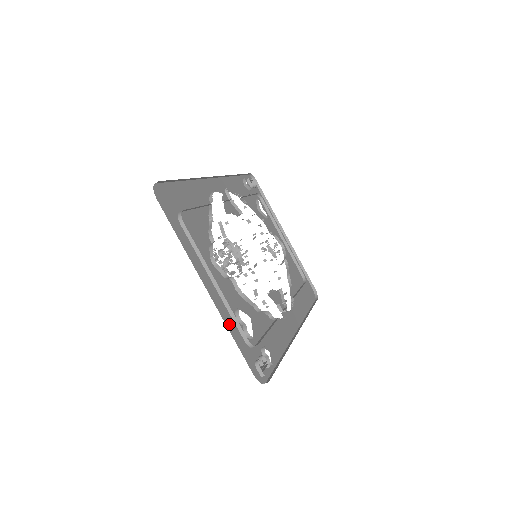
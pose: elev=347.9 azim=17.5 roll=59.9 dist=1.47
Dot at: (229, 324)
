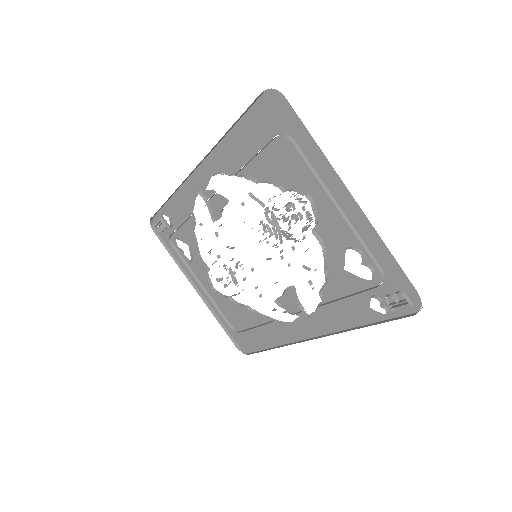
Dot at: (374, 245)
